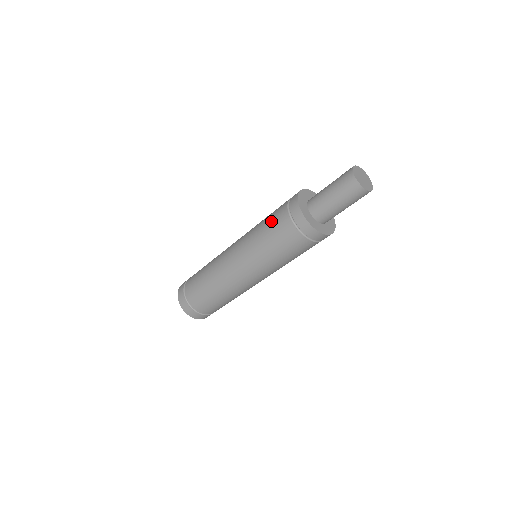
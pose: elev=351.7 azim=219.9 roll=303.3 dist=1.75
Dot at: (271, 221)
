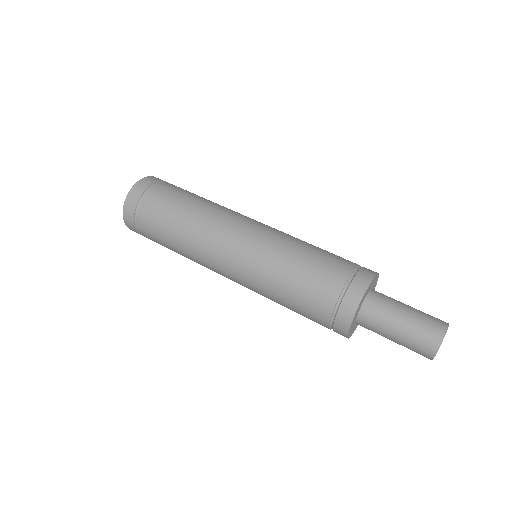
Dot at: (303, 298)
